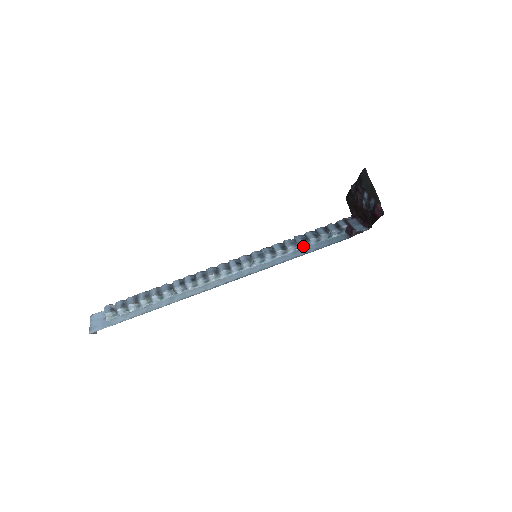
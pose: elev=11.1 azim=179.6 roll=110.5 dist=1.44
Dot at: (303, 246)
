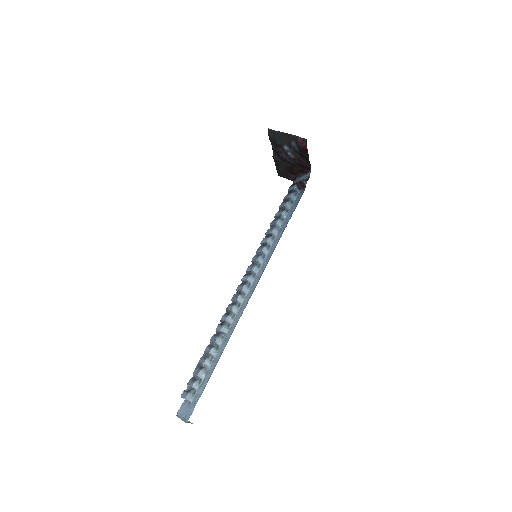
Dot at: (281, 223)
